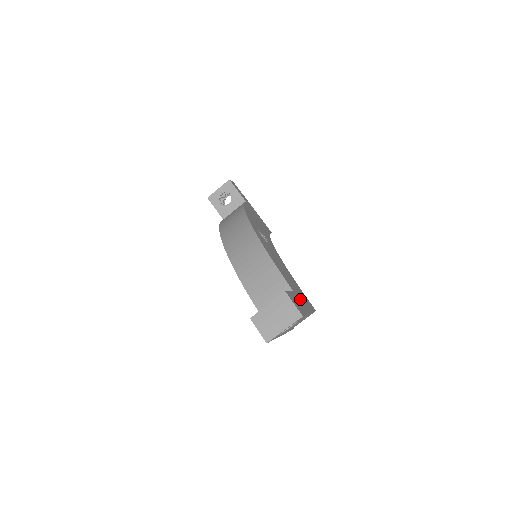
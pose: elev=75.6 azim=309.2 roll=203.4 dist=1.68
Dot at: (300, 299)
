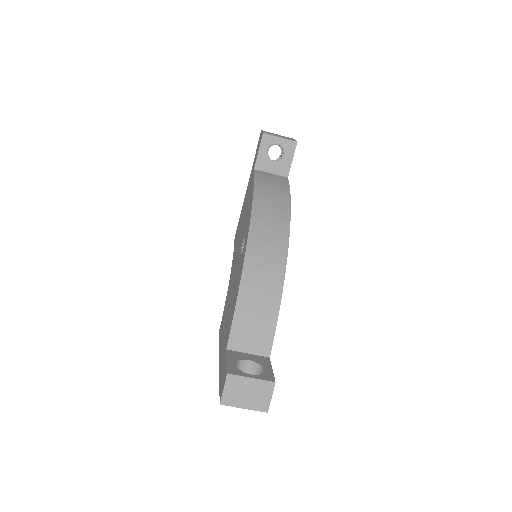
Dot at: occluded
